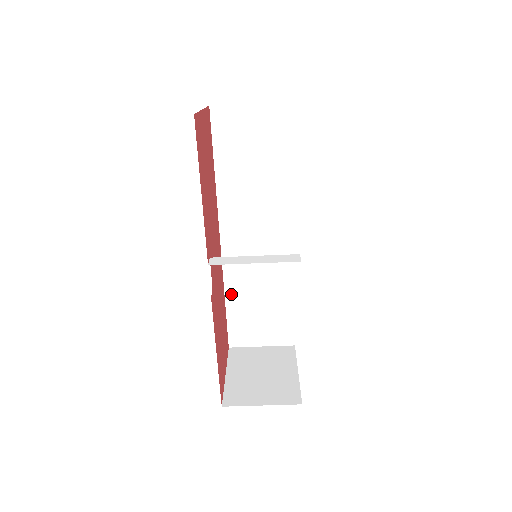
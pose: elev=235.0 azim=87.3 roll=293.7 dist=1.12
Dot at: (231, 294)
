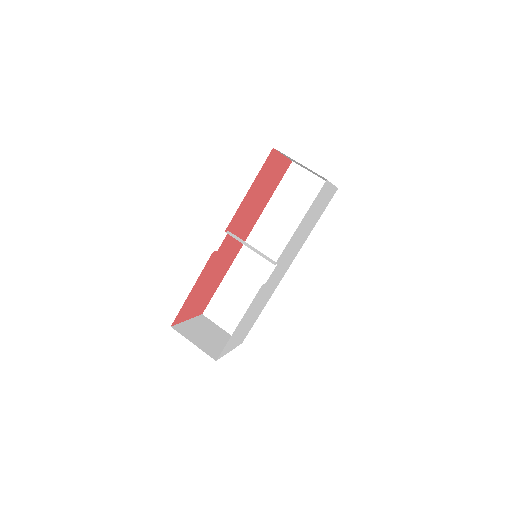
Dot at: (228, 279)
